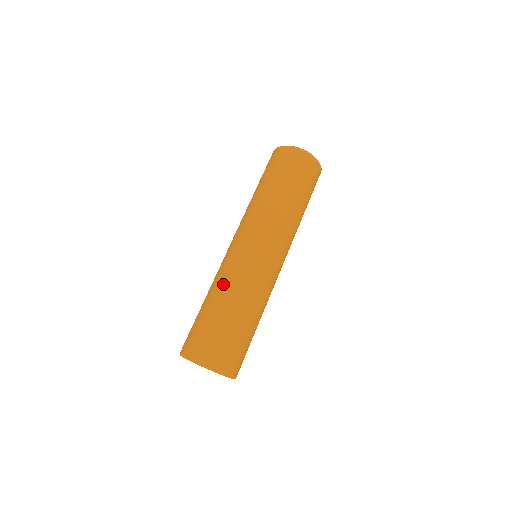
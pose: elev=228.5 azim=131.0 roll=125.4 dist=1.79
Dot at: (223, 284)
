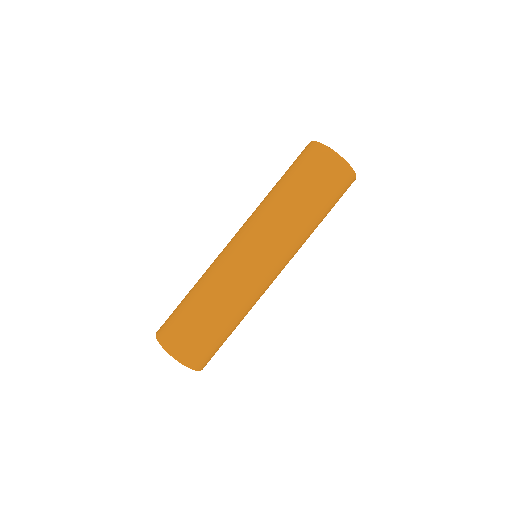
Dot at: (224, 296)
